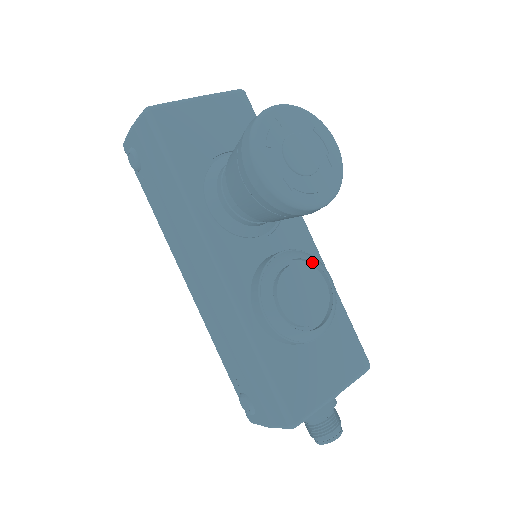
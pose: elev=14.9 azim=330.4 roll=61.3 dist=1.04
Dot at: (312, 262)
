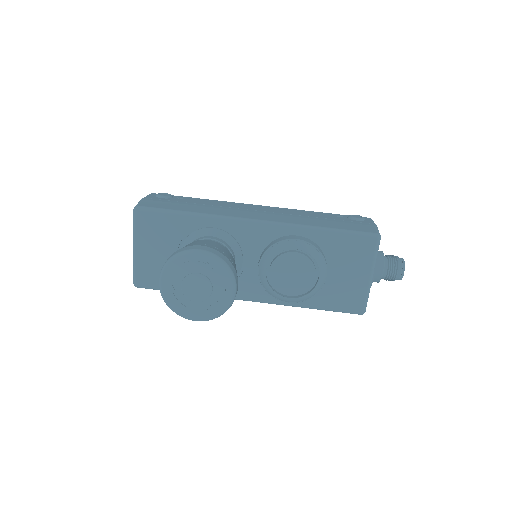
Dot at: (277, 253)
